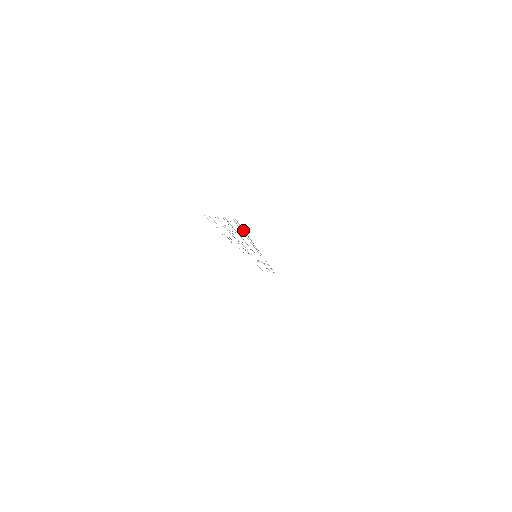
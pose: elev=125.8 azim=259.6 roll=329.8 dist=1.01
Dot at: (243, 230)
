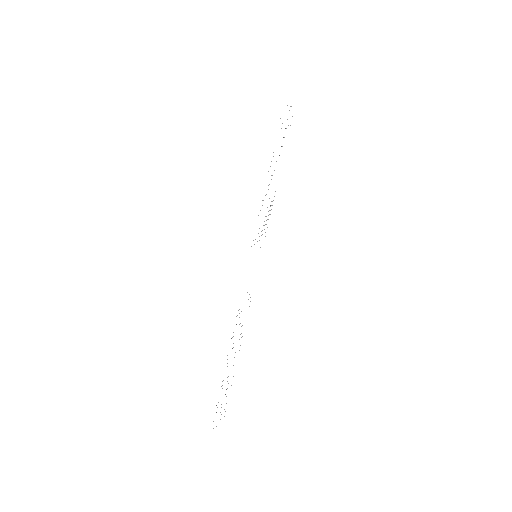
Dot at: occluded
